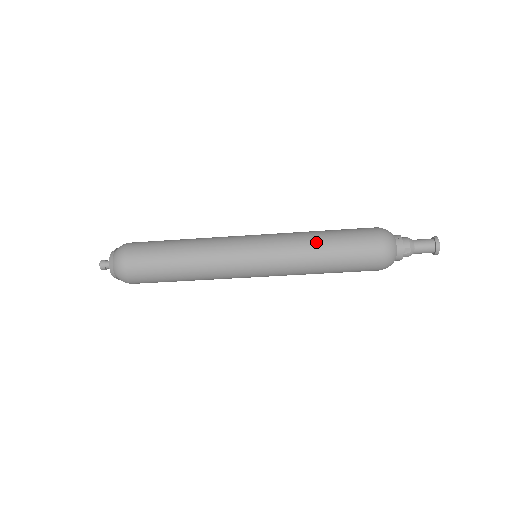
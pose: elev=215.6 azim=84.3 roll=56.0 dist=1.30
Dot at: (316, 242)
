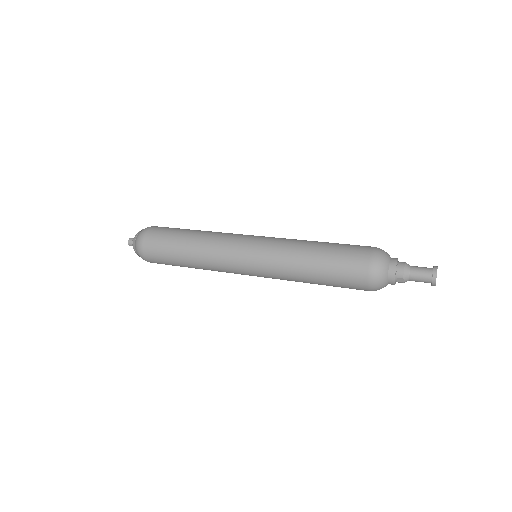
Dot at: (305, 262)
